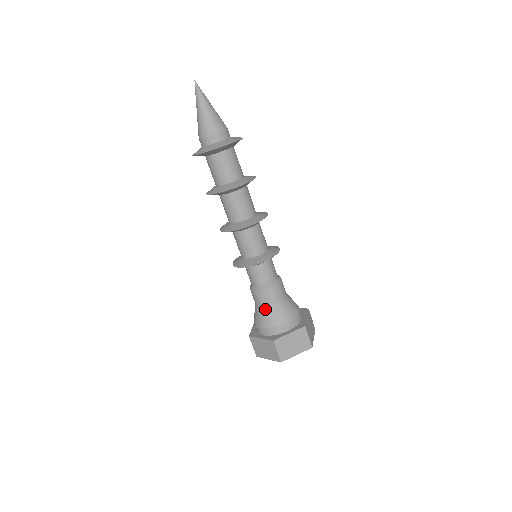
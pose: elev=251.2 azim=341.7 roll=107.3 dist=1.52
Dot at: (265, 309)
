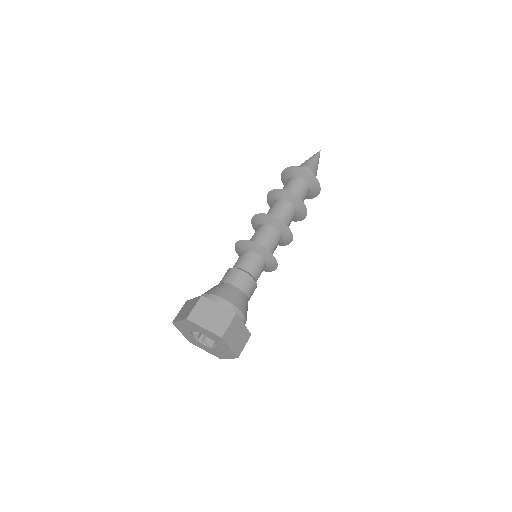
Dot at: (238, 290)
